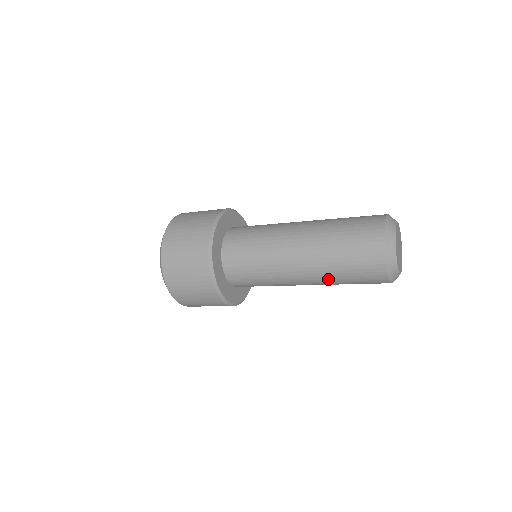
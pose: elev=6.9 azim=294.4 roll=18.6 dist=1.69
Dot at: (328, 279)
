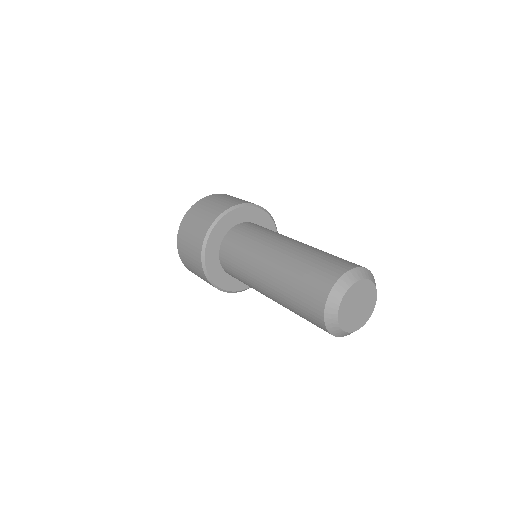
Dot at: (284, 303)
